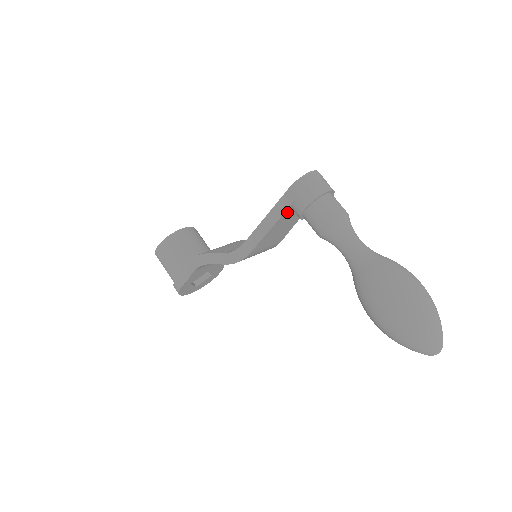
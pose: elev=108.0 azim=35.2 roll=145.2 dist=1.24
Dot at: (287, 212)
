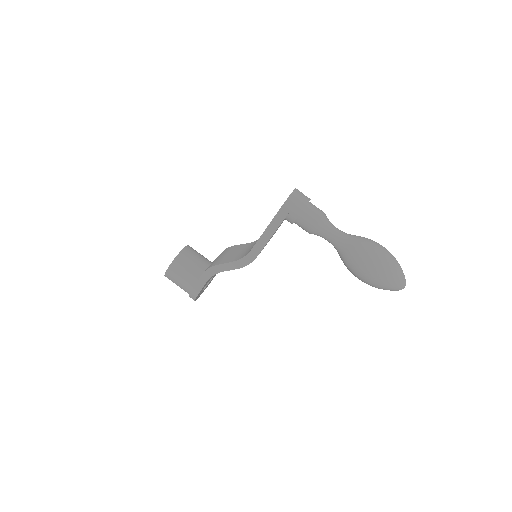
Dot at: occluded
